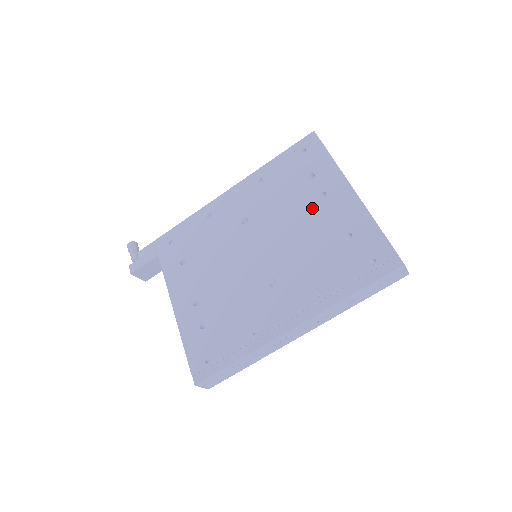
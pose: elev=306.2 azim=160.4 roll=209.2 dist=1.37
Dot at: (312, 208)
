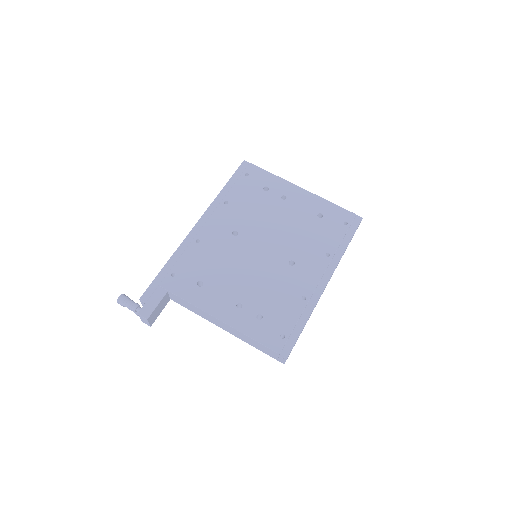
Dot at: (283, 207)
